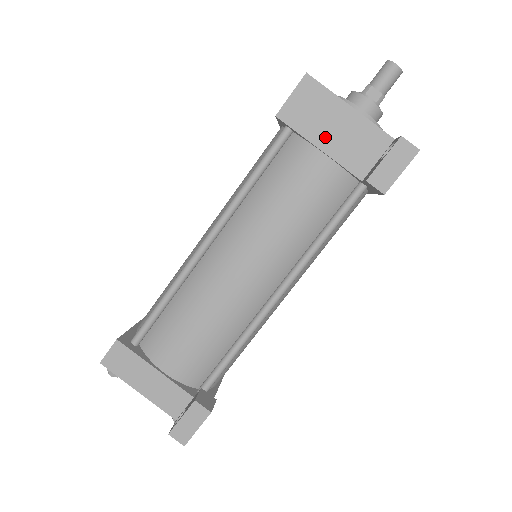
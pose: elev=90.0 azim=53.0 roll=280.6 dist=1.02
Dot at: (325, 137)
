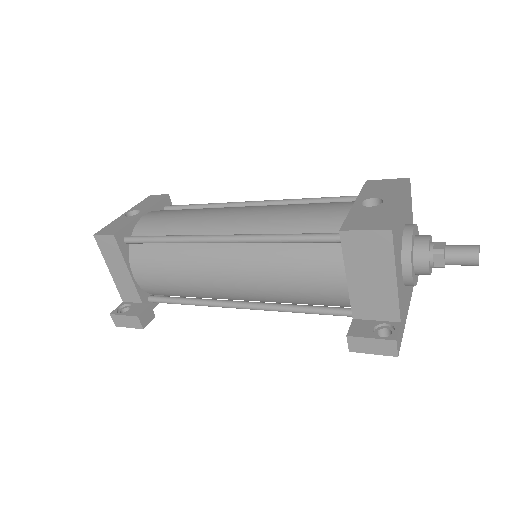
Dot at: (358, 276)
